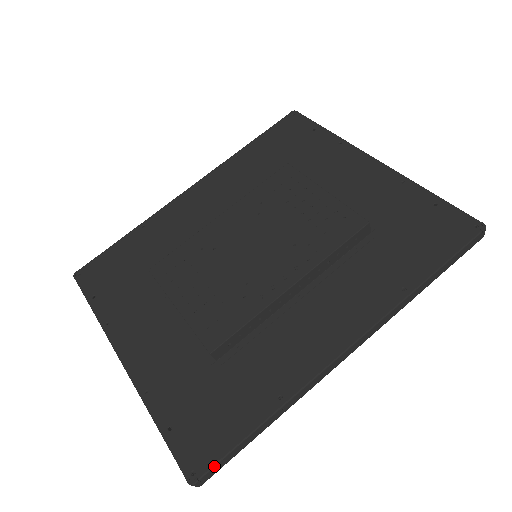
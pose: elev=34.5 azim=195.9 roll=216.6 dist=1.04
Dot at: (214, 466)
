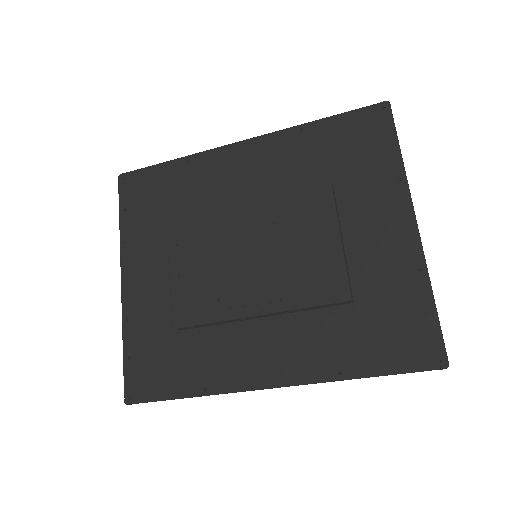
Dot at: (143, 402)
